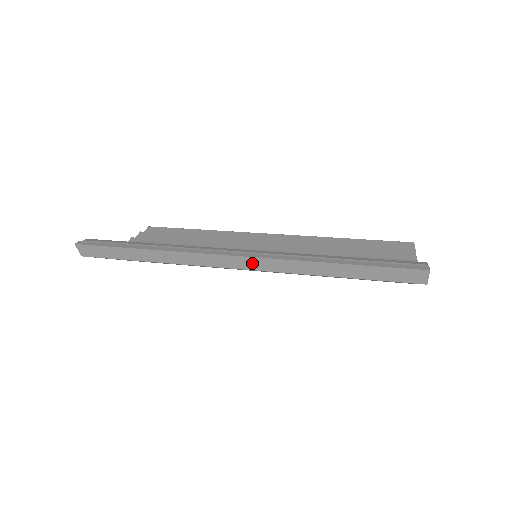
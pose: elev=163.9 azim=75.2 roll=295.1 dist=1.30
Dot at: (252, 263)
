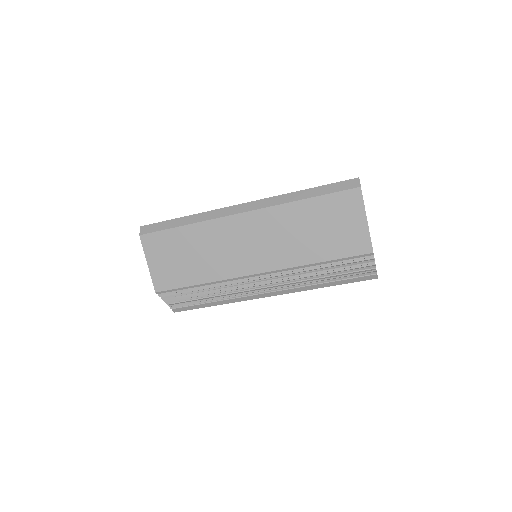
Dot at: (253, 205)
